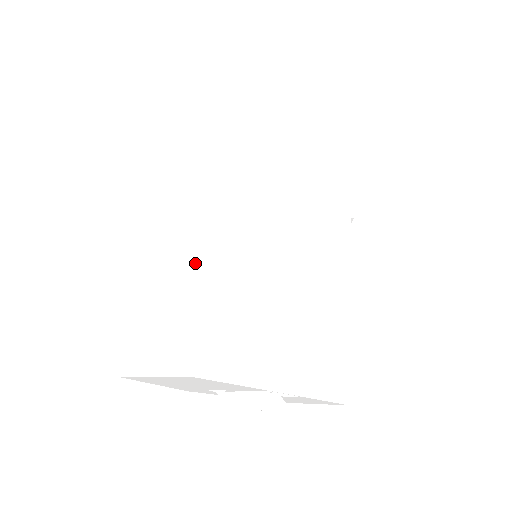
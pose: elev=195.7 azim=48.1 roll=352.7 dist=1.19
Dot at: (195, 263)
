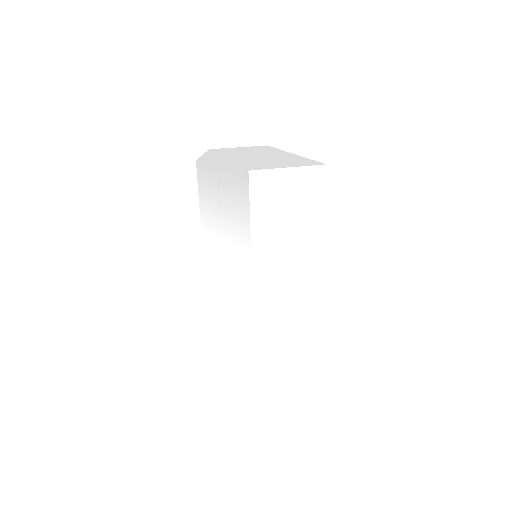
Dot at: (314, 320)
